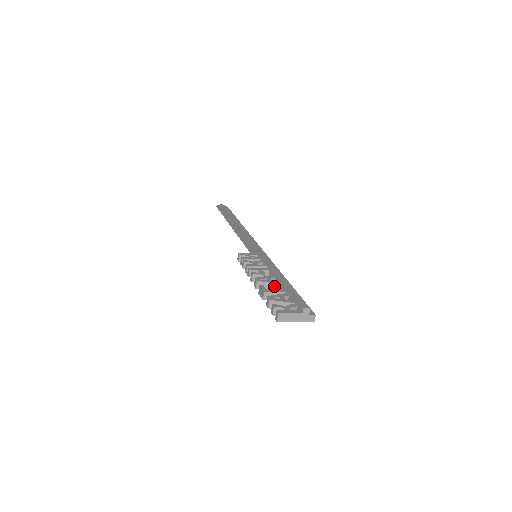
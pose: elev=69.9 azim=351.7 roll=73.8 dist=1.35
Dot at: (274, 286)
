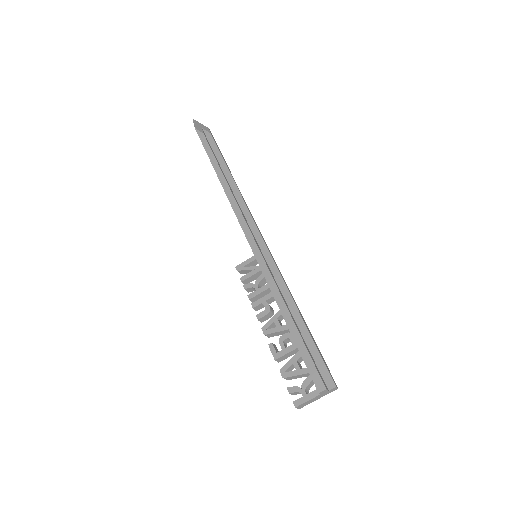
Dot at: (283, 340)
